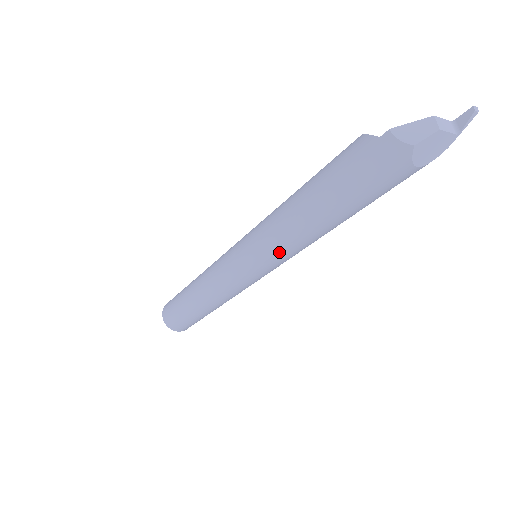
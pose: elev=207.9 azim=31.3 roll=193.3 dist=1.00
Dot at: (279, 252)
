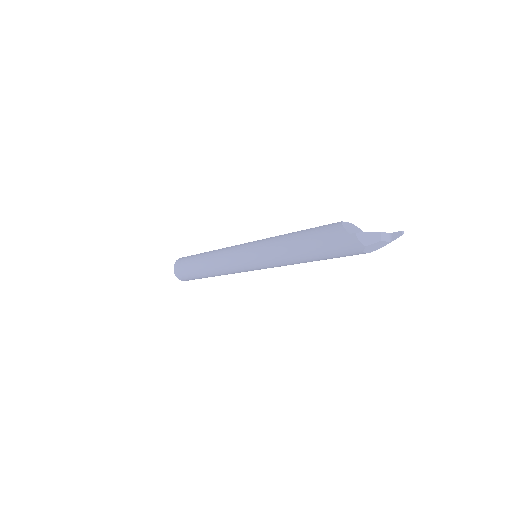
Dot at: (274, 264)
